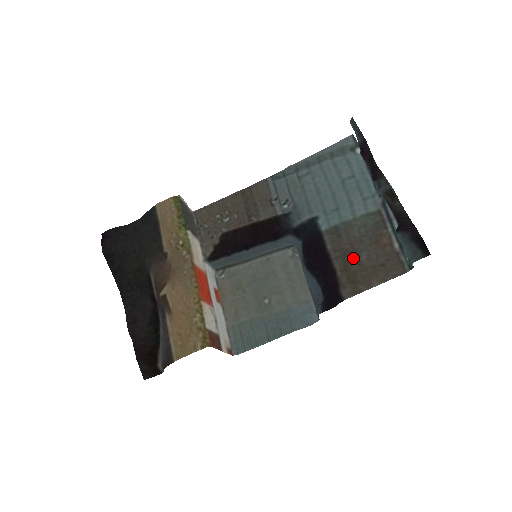
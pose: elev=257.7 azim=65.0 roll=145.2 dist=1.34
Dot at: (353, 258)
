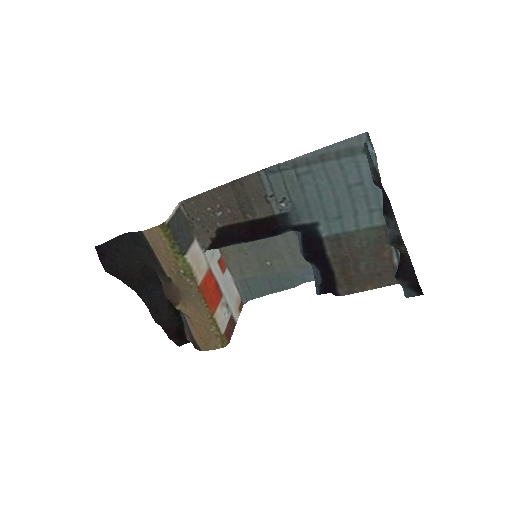
Dot at: (352, 265)
